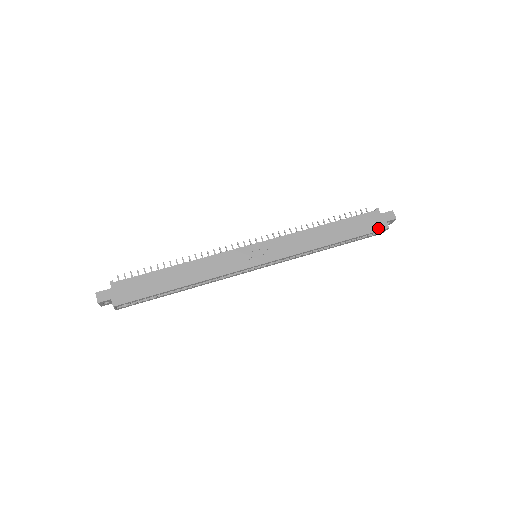
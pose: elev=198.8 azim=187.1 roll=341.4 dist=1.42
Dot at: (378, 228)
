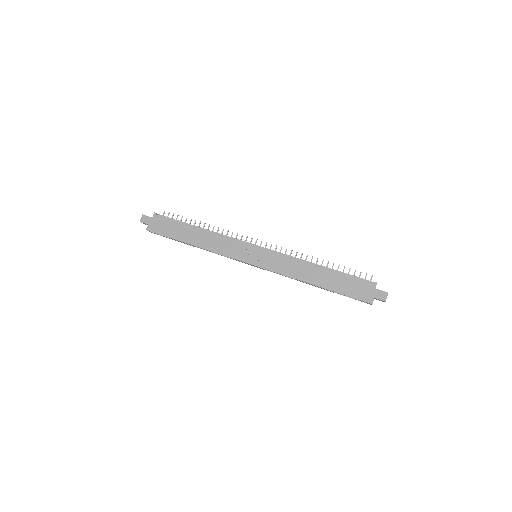
Dot at: (362, 298)
